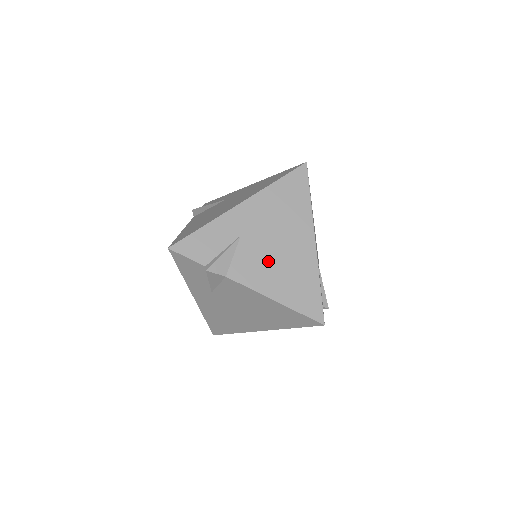
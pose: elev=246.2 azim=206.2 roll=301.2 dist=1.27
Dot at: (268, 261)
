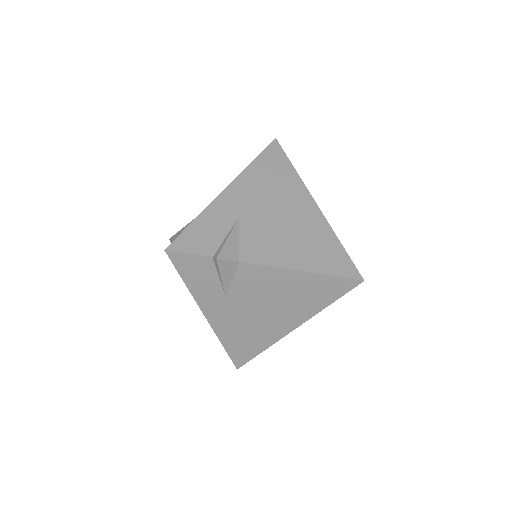
Dot at: (278, 234)
